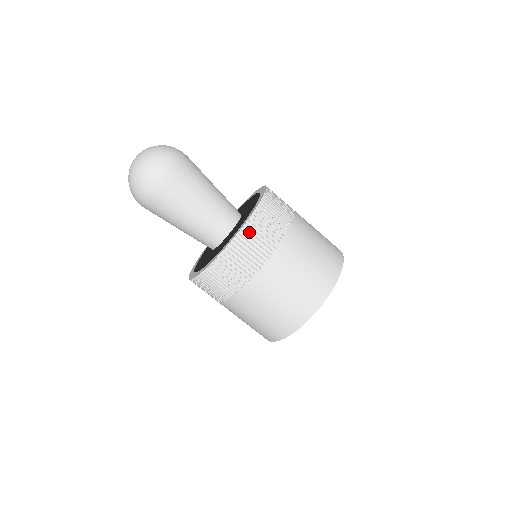
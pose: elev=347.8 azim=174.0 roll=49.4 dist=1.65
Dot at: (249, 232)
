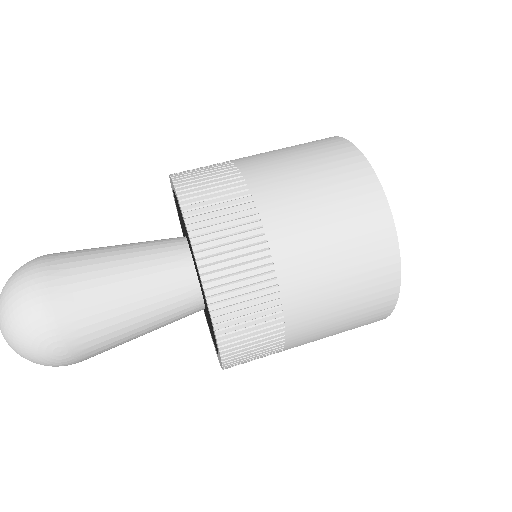
Dot at: (226, 316)
